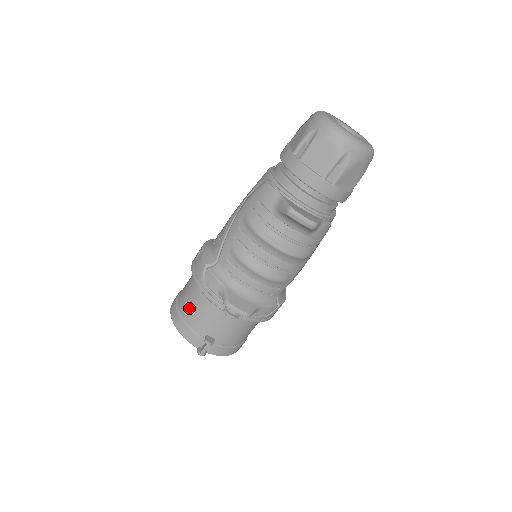
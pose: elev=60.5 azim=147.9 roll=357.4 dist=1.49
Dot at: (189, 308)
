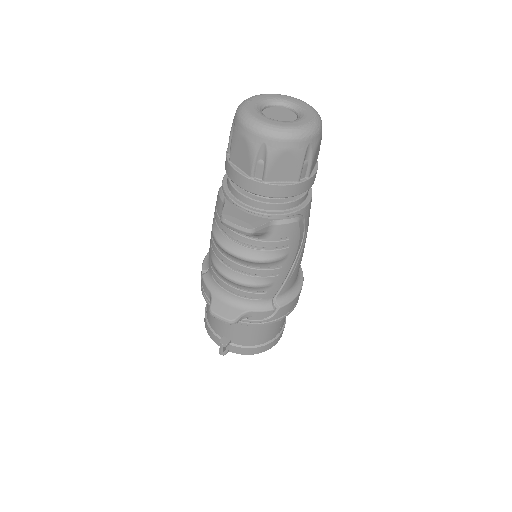
Dot at: (207, 310)
